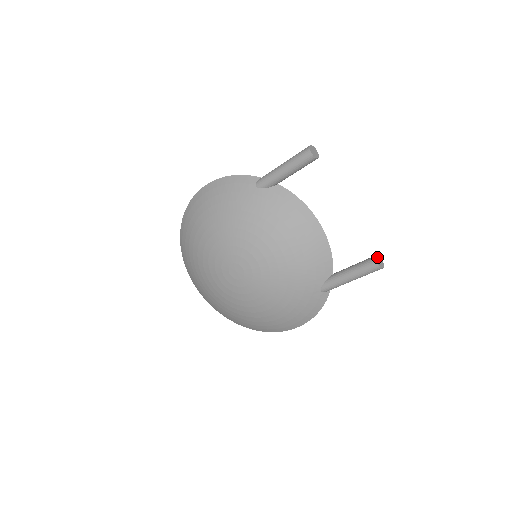
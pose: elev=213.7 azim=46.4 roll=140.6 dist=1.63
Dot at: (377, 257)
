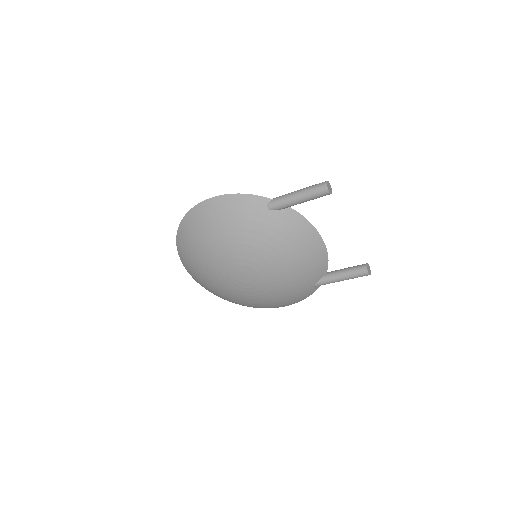
Dot at: (367, 266)
